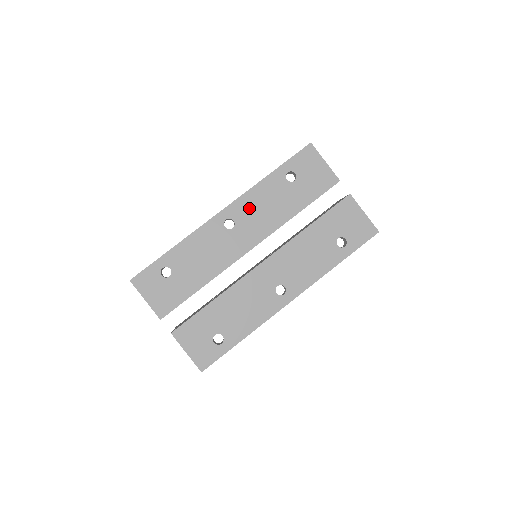
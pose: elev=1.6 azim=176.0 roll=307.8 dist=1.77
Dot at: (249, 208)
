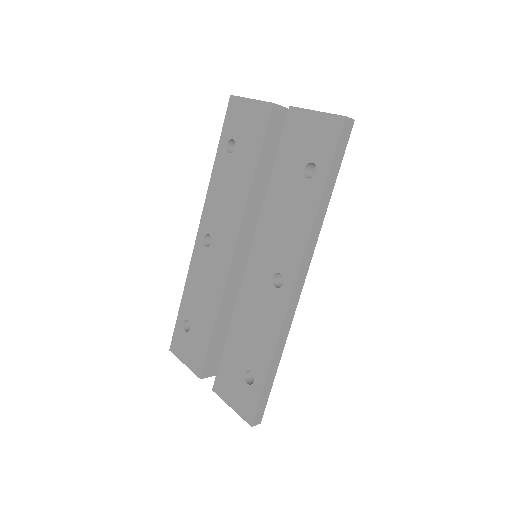
Dot at: (214, 211)
